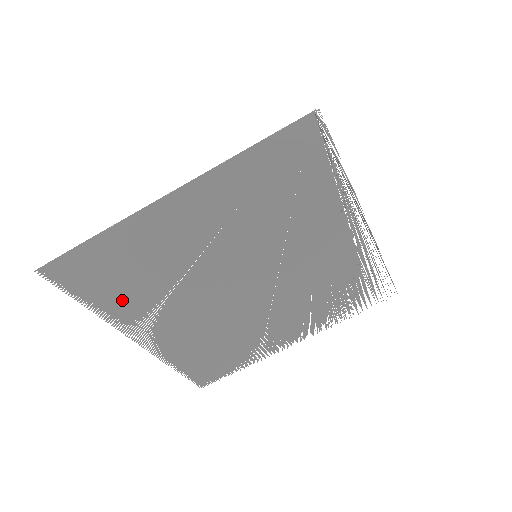
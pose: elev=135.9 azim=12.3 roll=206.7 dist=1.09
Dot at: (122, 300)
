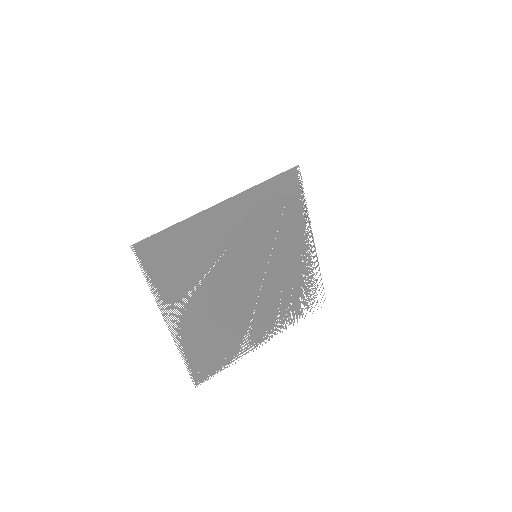
Dot at: (174, 280)
